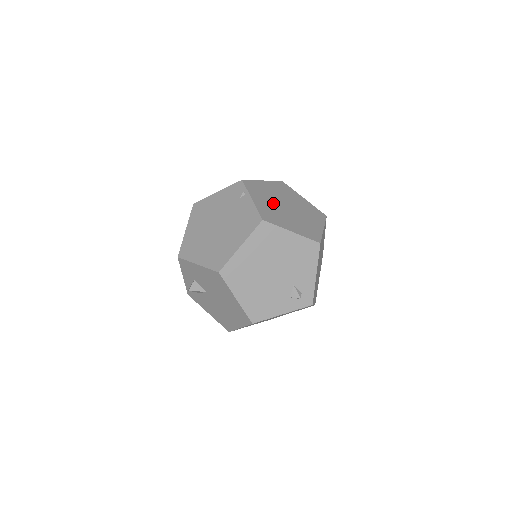
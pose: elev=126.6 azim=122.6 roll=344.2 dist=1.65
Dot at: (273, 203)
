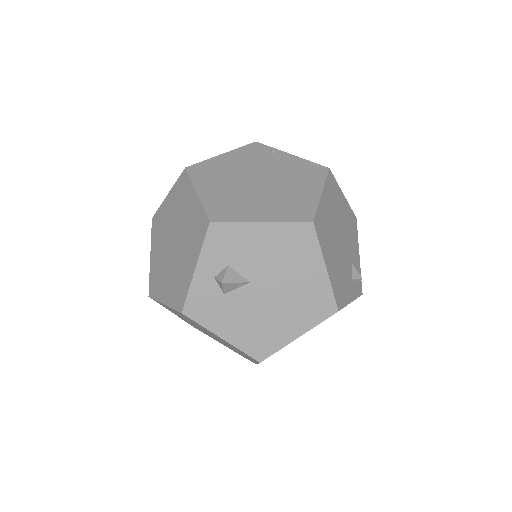
Dot at: occluded
